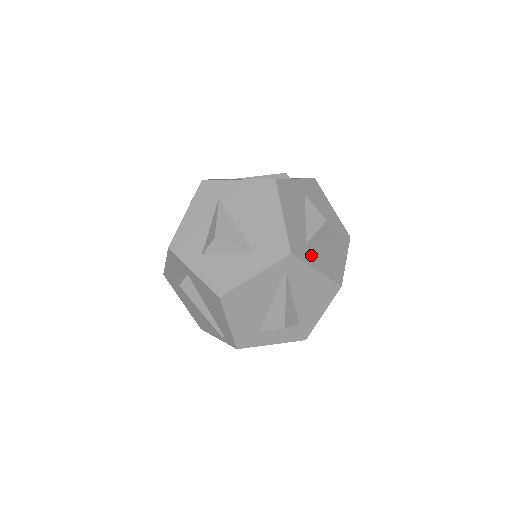
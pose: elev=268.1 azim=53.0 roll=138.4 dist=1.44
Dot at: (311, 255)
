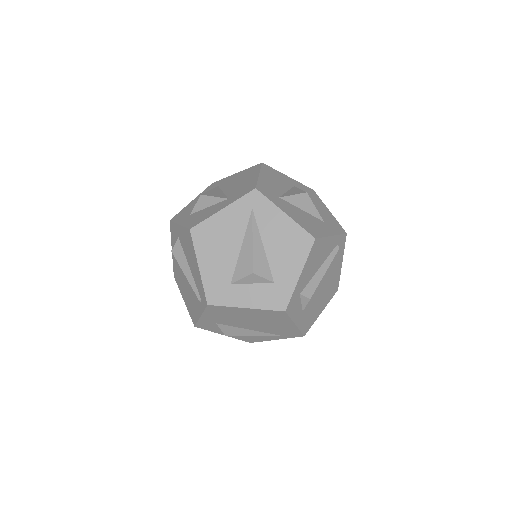
Dot at: (282, 204)
